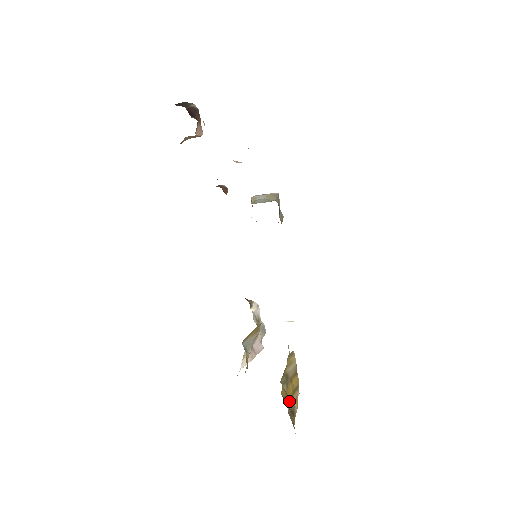
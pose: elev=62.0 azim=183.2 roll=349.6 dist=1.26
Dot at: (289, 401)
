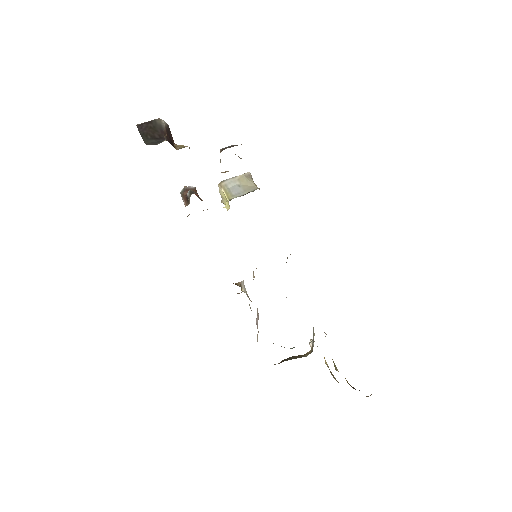
Dot at: occluded
